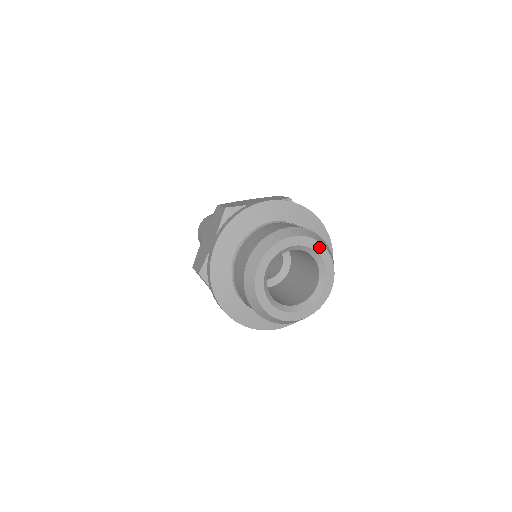
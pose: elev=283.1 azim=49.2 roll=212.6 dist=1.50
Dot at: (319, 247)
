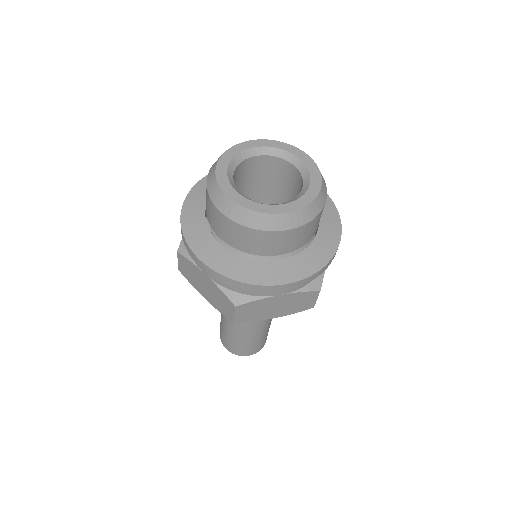
Dot at: (291, 148)
